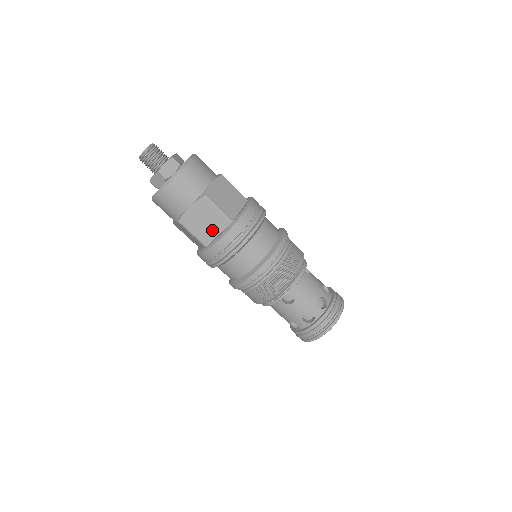
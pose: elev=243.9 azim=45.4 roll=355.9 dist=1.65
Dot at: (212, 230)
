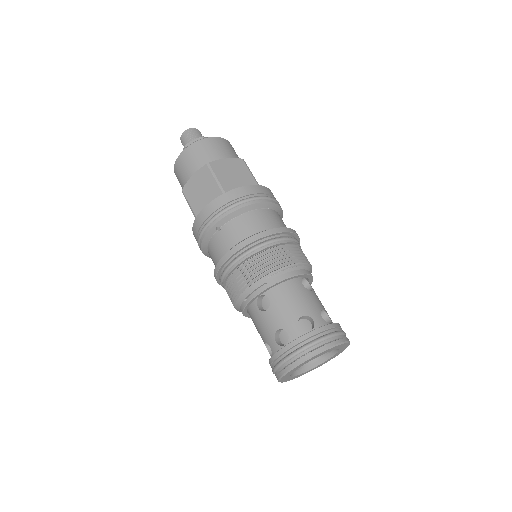
Dot at: (206, 201)
